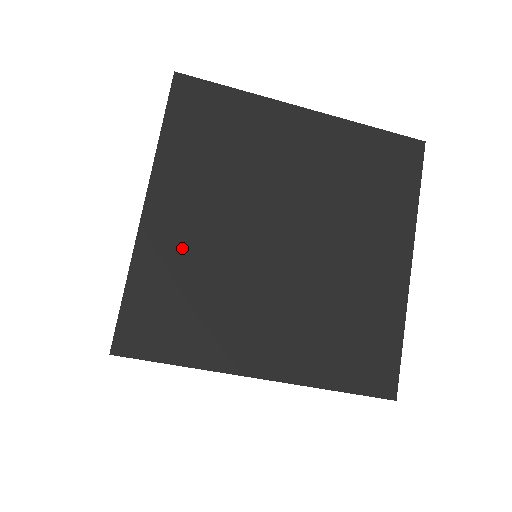
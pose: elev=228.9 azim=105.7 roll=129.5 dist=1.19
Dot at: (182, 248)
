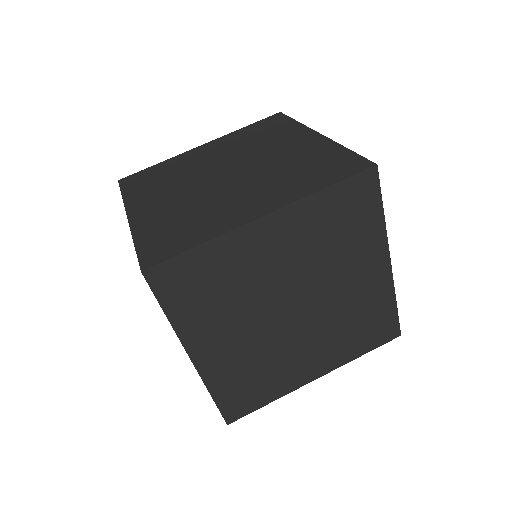
Dot at: (162, 213)
